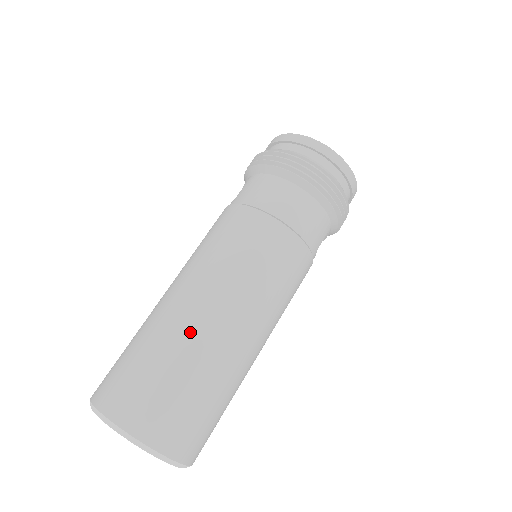
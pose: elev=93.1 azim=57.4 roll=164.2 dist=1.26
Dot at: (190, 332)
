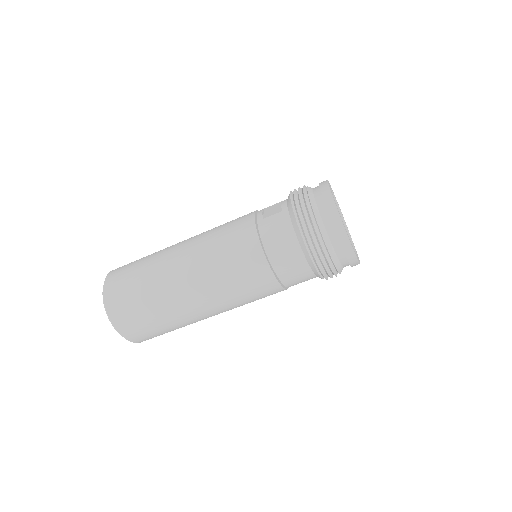
Dot at: (172, 299)
